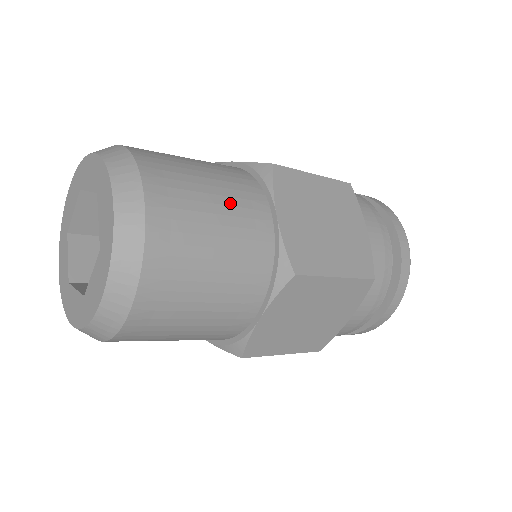
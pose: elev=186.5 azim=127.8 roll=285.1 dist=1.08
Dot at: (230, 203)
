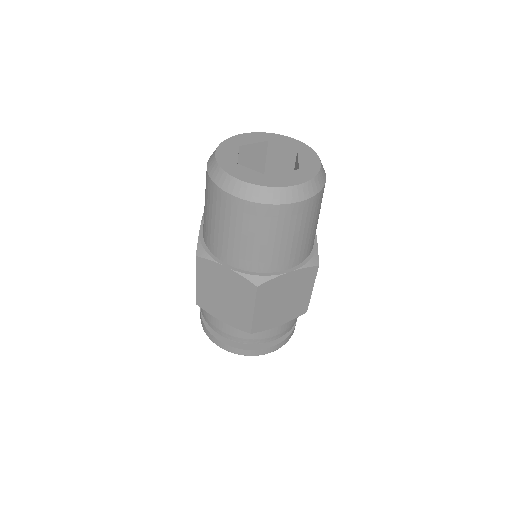
Dot at: occluded
